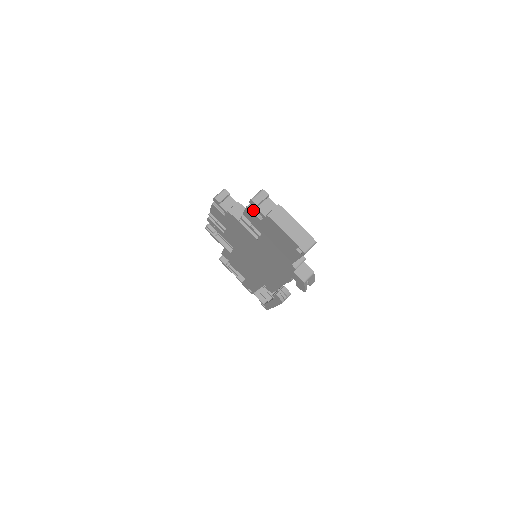
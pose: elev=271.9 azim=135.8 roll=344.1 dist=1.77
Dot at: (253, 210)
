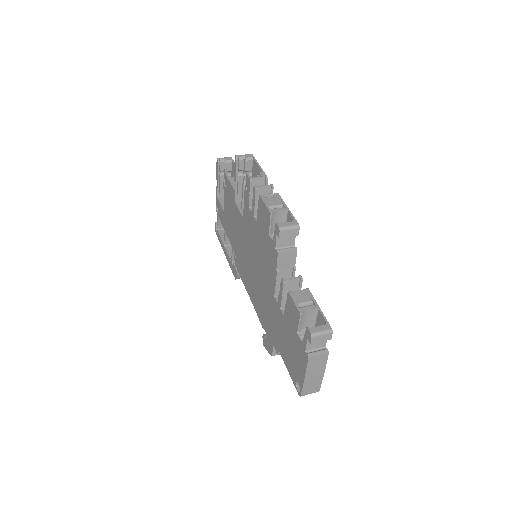
Dot at: (302, 318)
